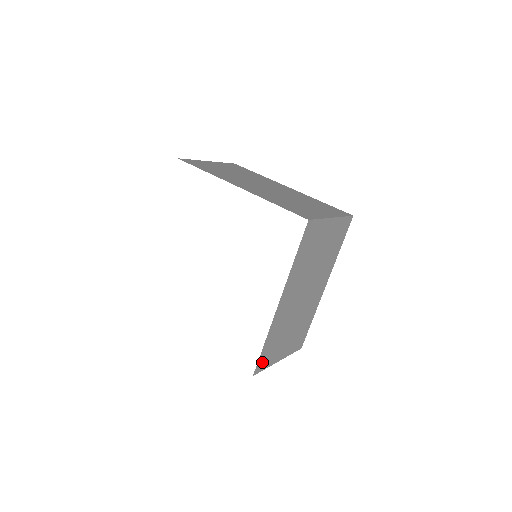
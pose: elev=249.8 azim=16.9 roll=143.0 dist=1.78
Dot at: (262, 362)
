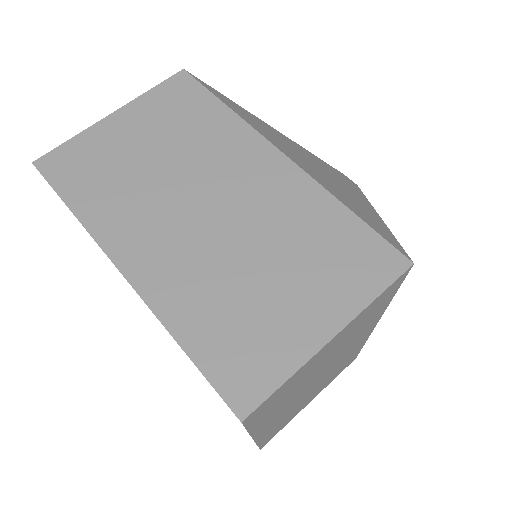
Dot at: (270, 437)
